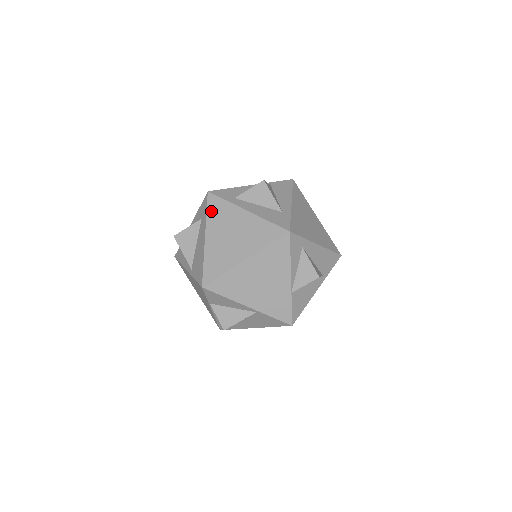
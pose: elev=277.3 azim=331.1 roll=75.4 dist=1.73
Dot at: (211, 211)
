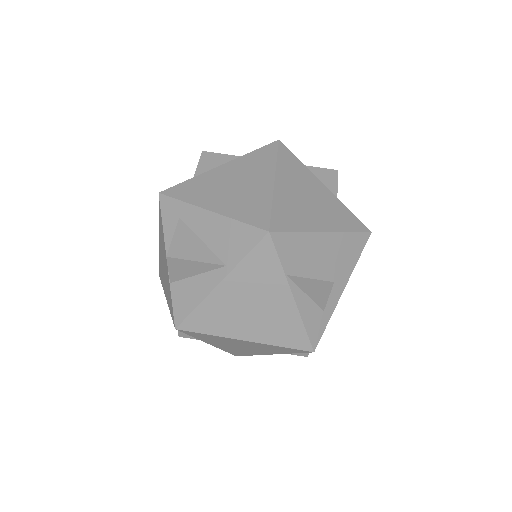
Dot at: (184, 196)
